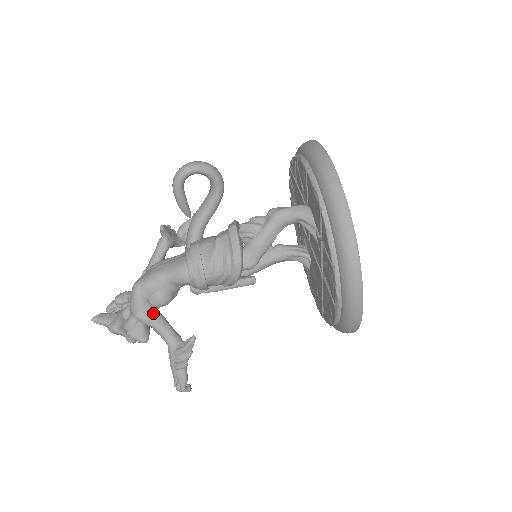
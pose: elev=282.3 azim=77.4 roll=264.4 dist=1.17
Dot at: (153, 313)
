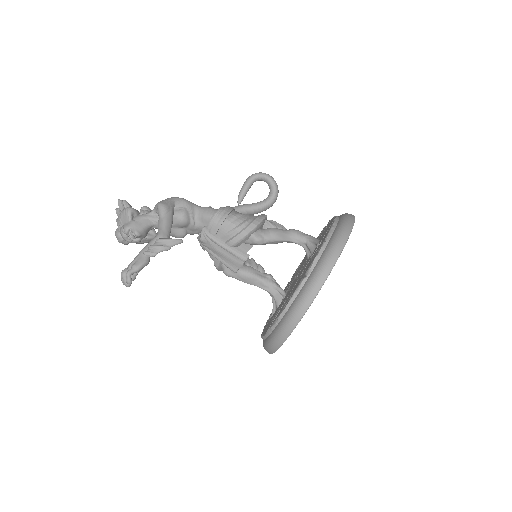
Dot at: (171, 212)
